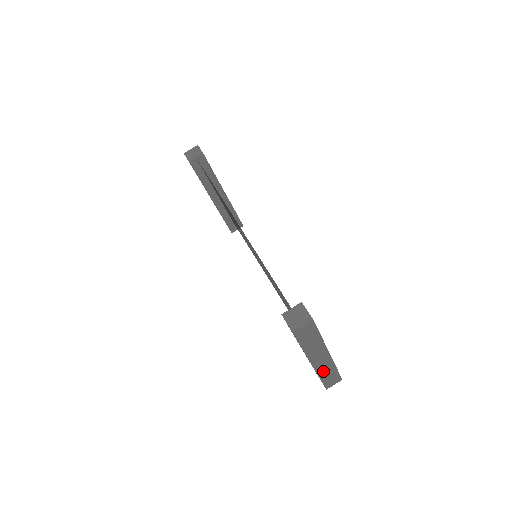
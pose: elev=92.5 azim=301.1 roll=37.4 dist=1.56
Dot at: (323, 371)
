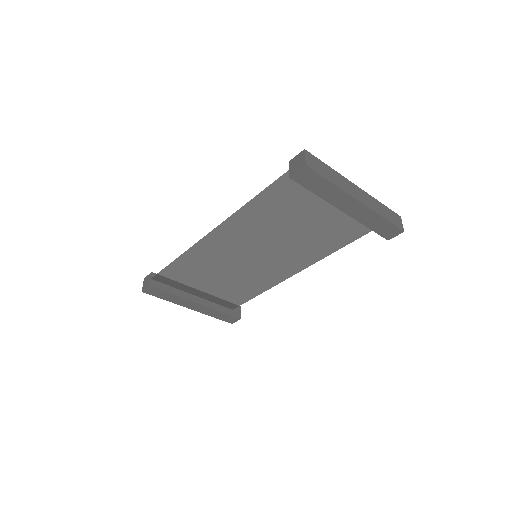
Dot at: (376, 209)
